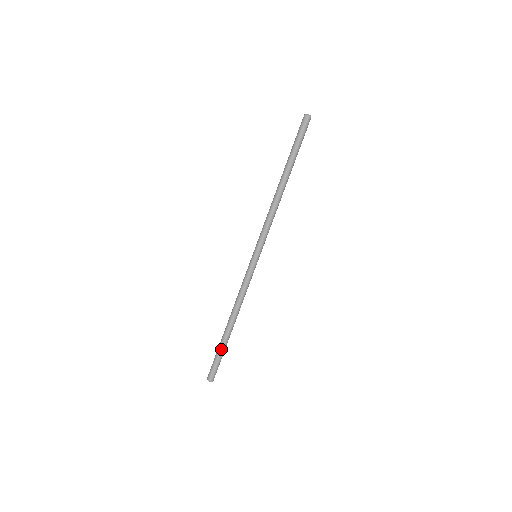
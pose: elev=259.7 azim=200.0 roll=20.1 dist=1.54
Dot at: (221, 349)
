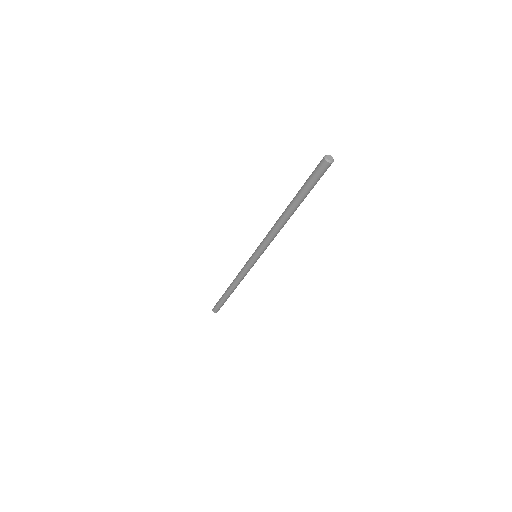
Dot at: (225, 301)
